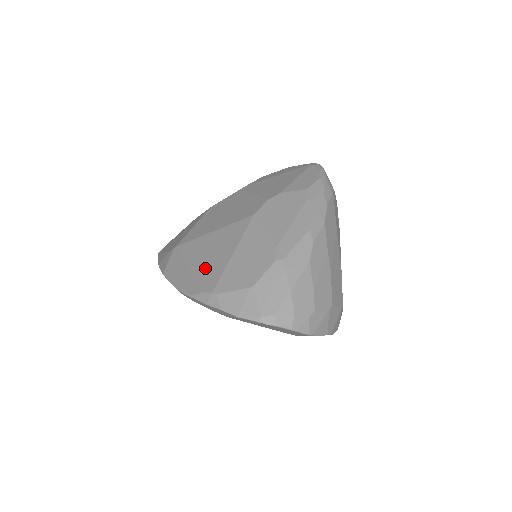
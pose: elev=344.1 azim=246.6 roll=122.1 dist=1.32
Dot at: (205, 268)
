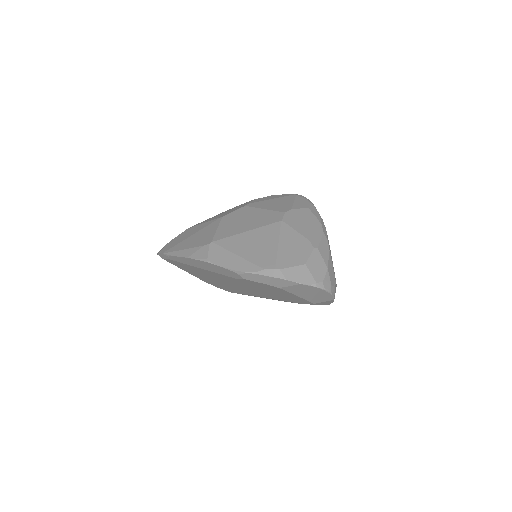
Dot at: (257, 254)
